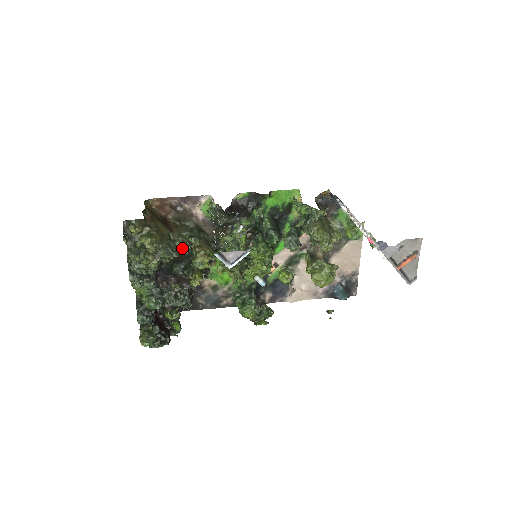
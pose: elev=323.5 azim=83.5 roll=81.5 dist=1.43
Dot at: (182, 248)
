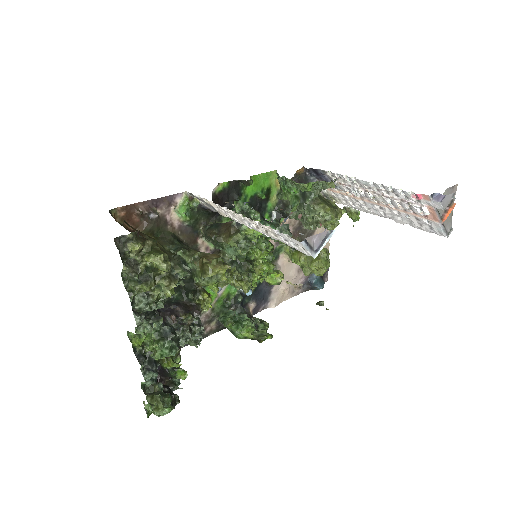
Dot at: occluded
